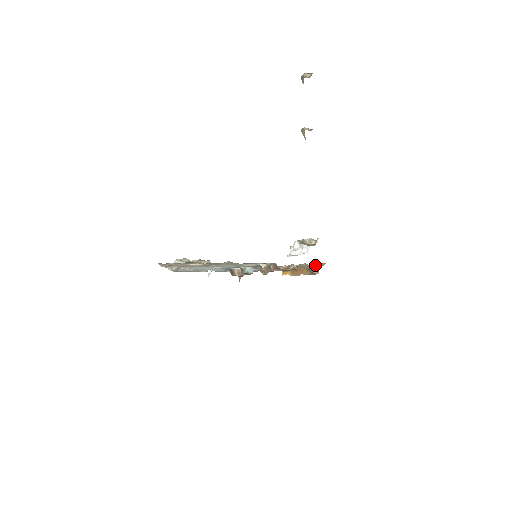
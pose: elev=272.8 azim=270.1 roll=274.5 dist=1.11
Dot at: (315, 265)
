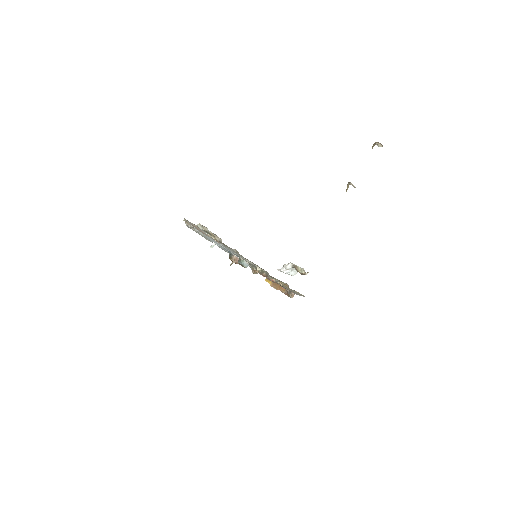
Dot at: (295, 292)
